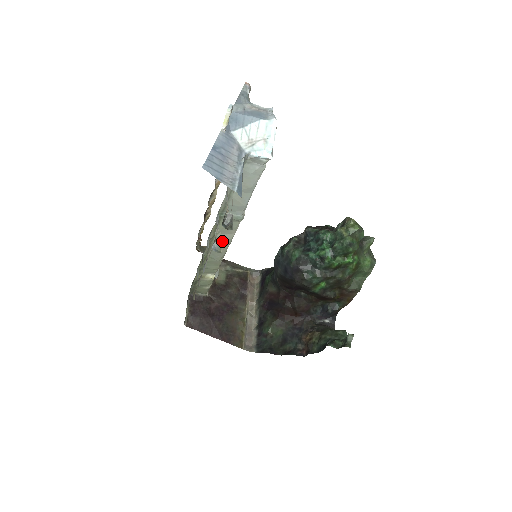
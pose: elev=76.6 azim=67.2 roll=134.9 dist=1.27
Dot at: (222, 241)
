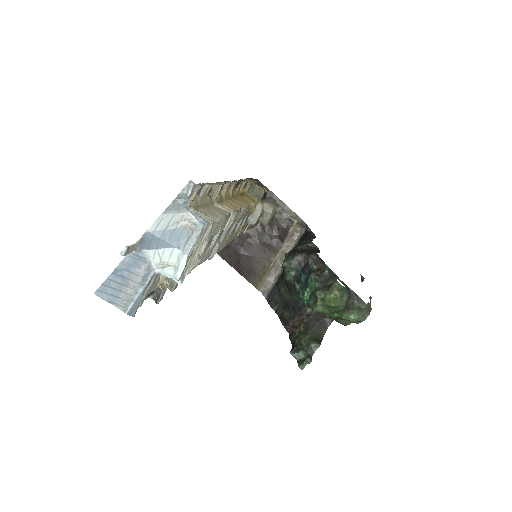
Dot at: occluded
